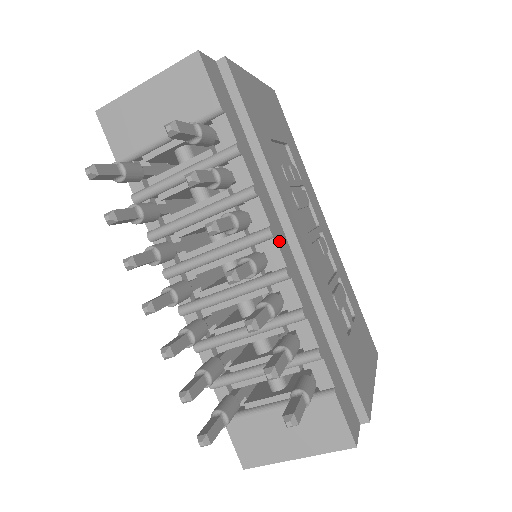
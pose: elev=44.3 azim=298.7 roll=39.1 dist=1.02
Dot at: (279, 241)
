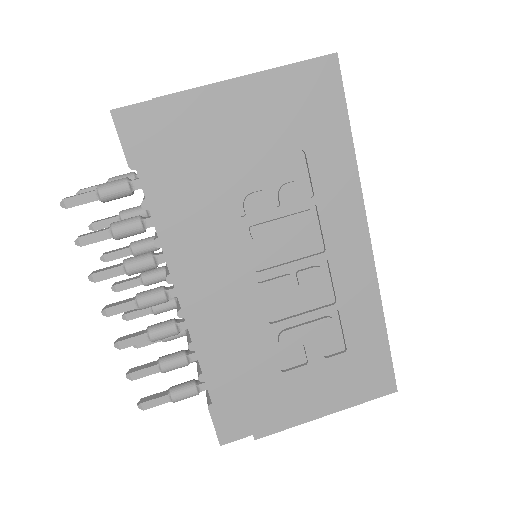
Dot at: (182, 286)
